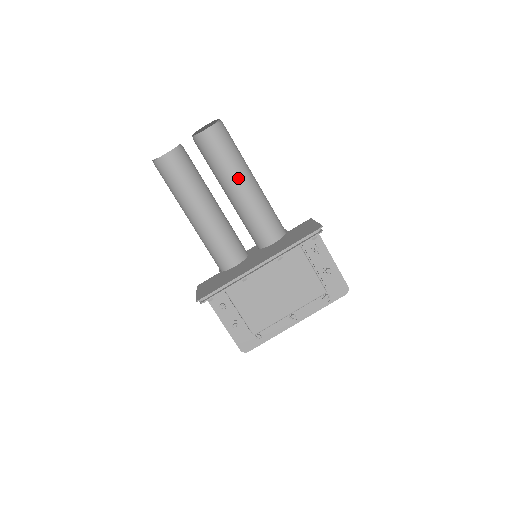
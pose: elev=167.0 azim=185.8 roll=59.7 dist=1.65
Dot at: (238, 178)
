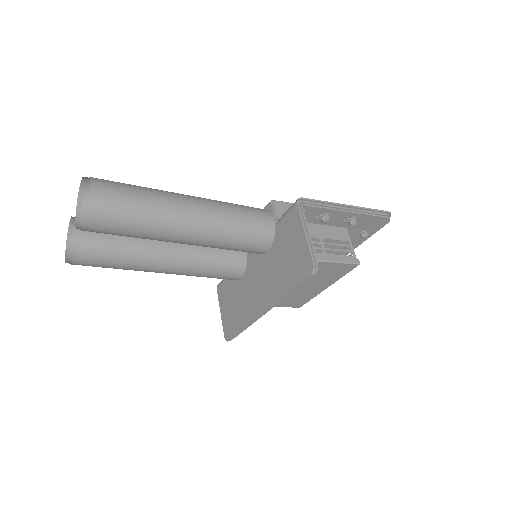
Dot at: (172, 237)
